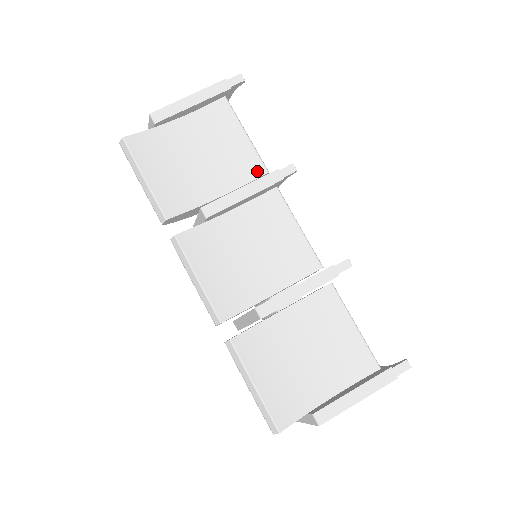
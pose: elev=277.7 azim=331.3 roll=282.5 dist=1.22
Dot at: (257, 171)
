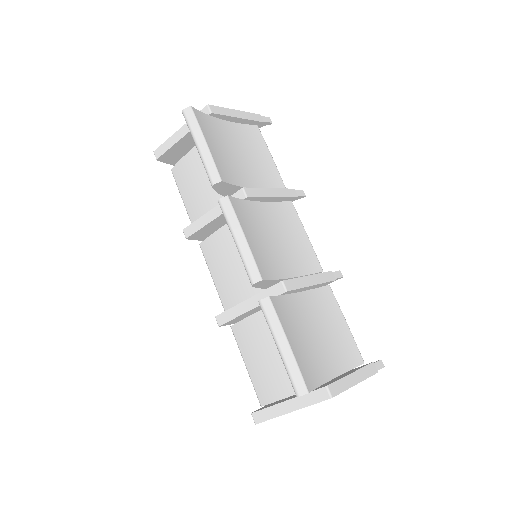
Dot at: (279, 184)
